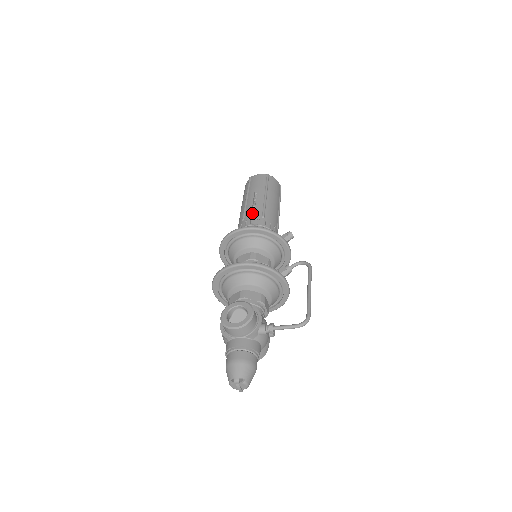
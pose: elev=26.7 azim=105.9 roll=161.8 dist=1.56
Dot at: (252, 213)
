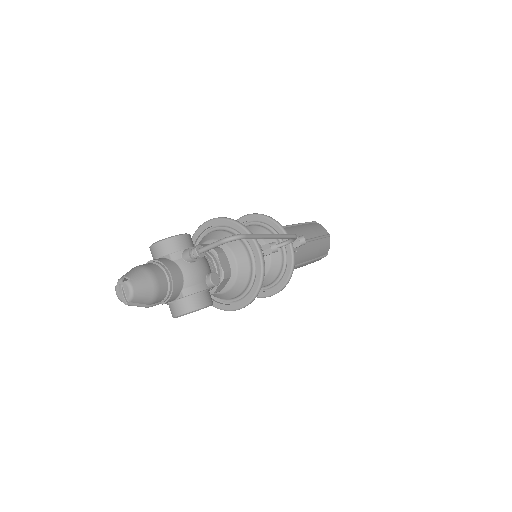
Dot at: occluded
